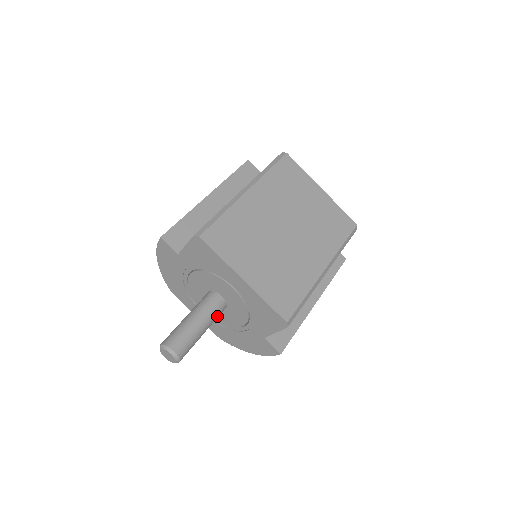
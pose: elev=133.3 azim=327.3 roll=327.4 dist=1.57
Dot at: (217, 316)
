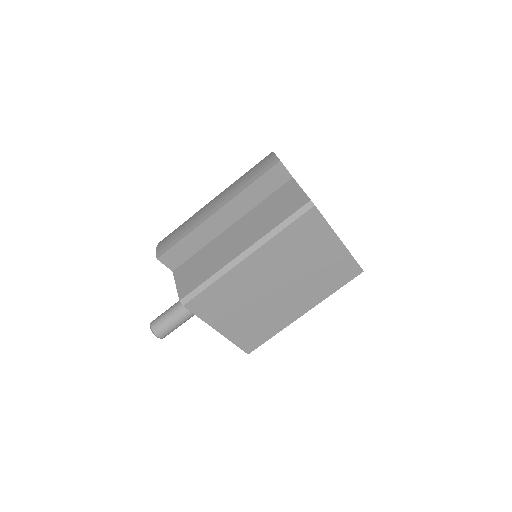
Dot at: occluded
